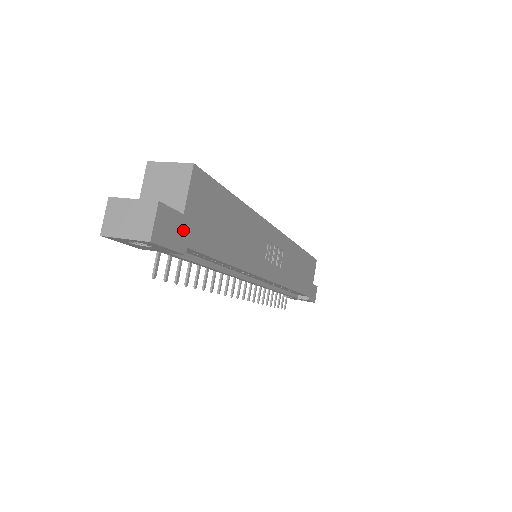
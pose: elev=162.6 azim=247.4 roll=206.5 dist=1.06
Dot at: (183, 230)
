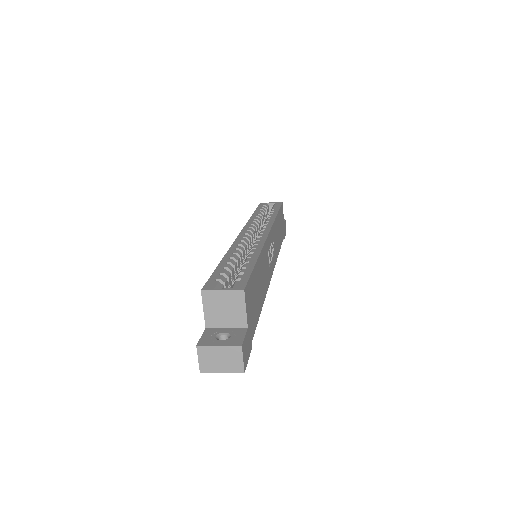
Dot at: (249, 336)
